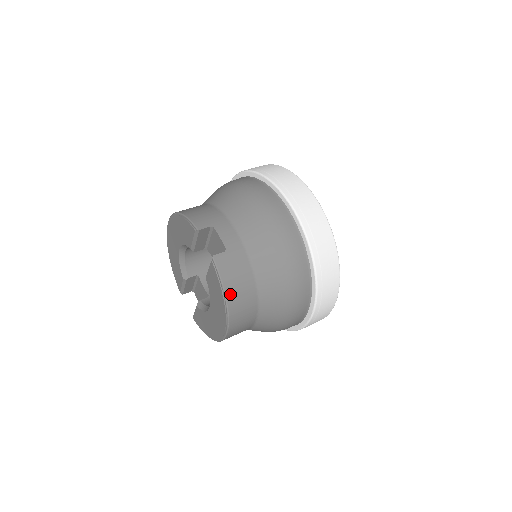
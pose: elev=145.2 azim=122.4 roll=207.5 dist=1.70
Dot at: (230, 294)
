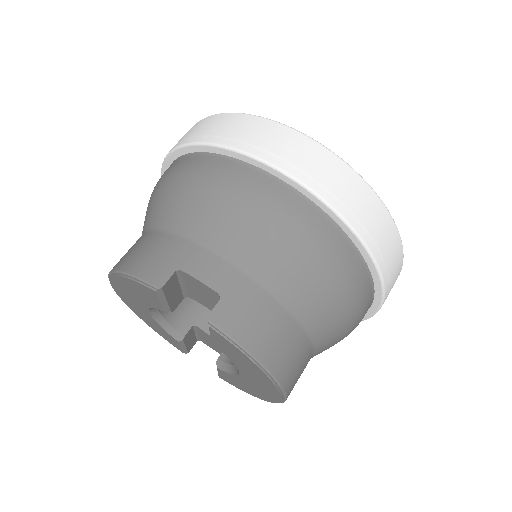
Dot at: (264, 355)
